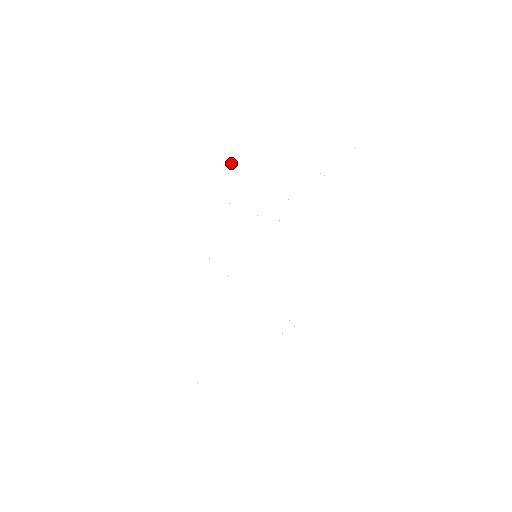
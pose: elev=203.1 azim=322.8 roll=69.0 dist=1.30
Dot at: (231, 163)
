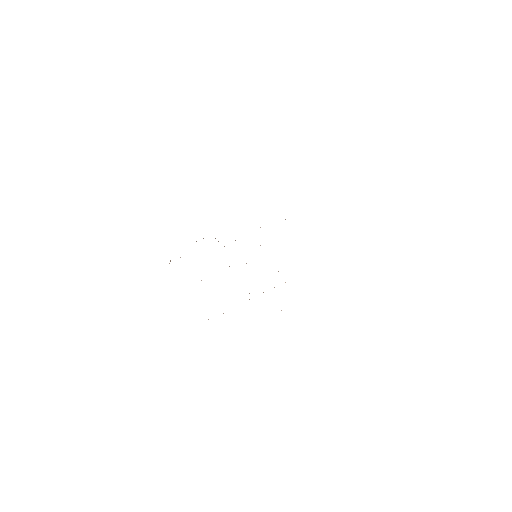
Dot at: occluded
